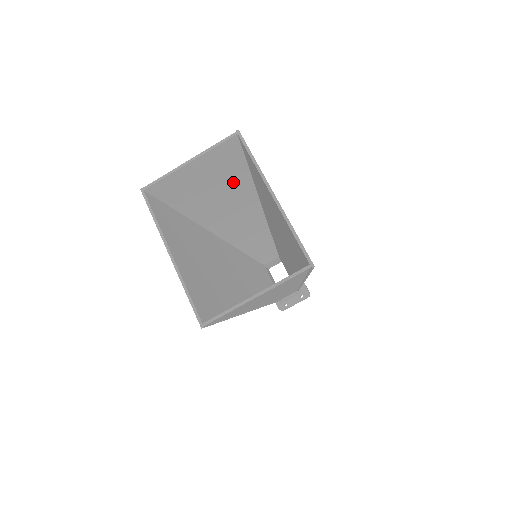
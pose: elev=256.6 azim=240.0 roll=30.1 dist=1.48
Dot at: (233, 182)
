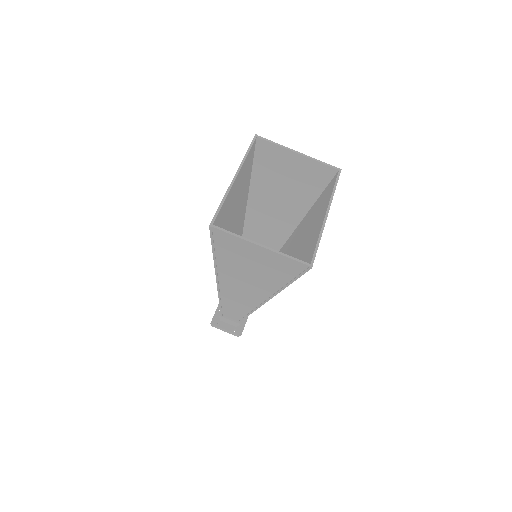
Dot at: (299, 198)
